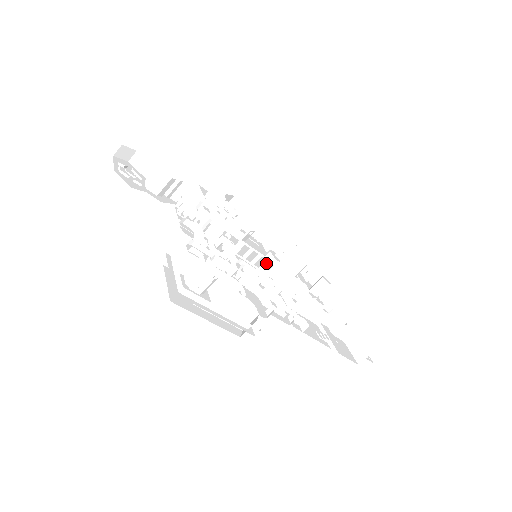
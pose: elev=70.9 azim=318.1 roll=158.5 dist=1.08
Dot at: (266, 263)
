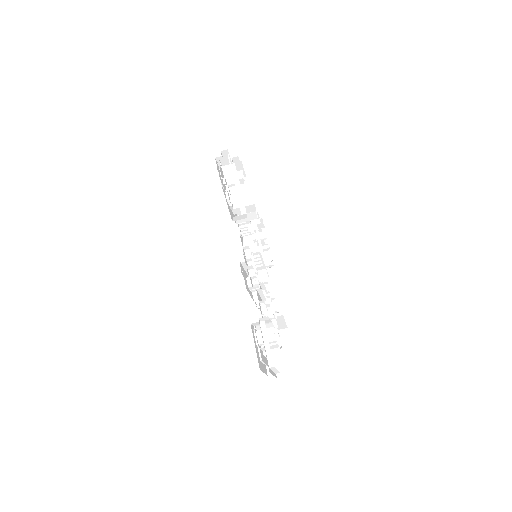
Dot at: (260, 264)
